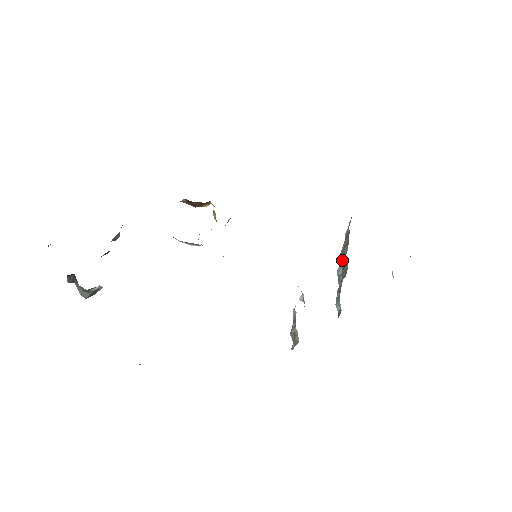
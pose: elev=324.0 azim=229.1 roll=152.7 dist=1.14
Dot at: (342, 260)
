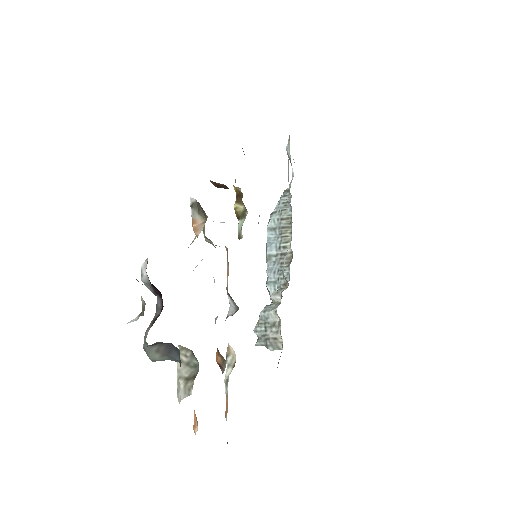
Dot at: (282, 244)
